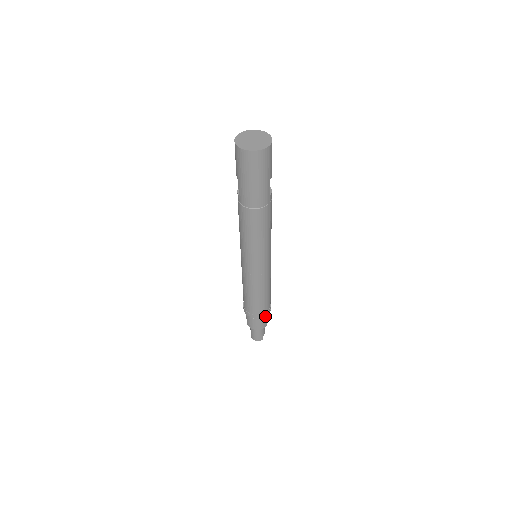
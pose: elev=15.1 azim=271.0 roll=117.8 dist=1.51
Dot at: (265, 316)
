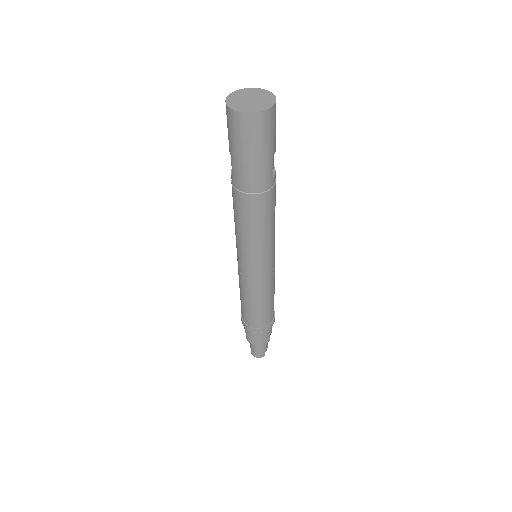
Dot at: (267, 330)
